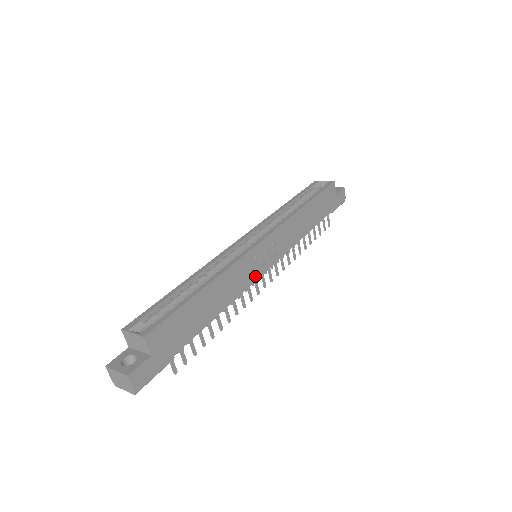
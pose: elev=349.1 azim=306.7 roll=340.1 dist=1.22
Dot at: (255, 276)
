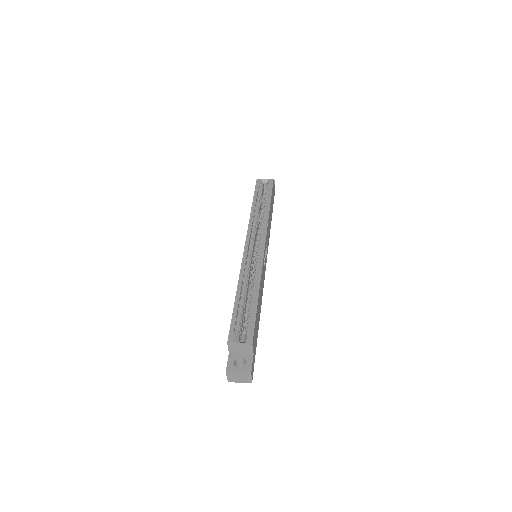
Dot at: (264, 273)
